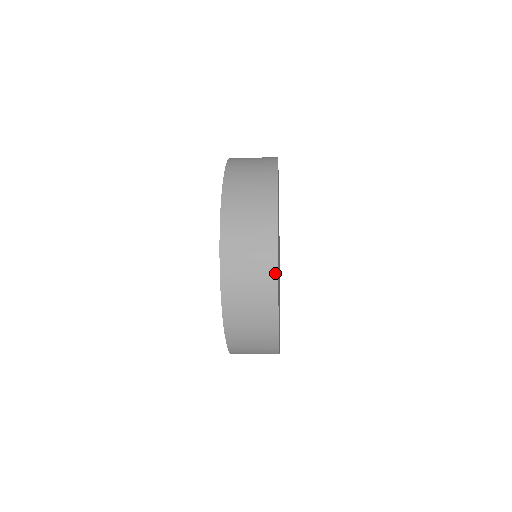
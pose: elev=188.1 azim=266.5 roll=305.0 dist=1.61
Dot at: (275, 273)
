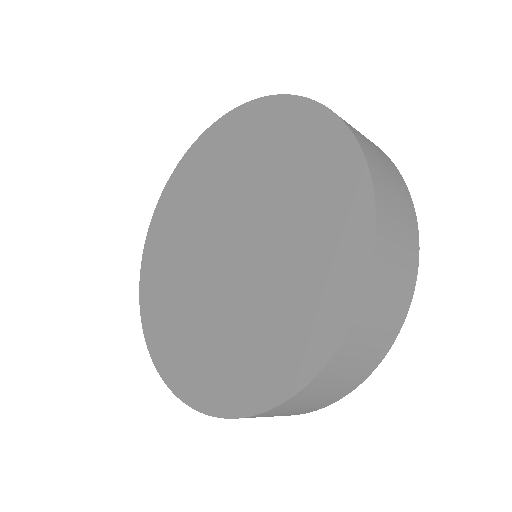
Dot at: (394, 338)
